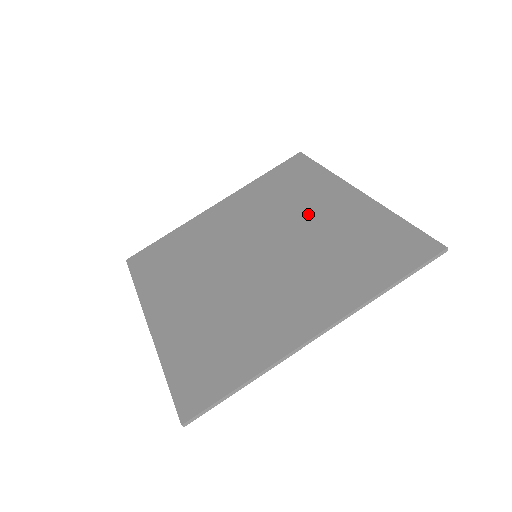
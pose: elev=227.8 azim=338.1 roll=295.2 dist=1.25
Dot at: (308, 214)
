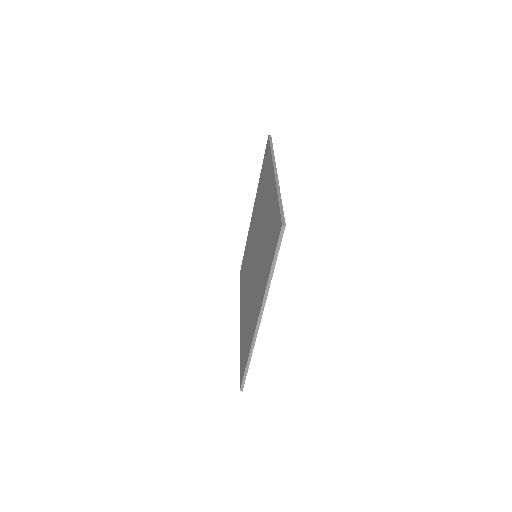
Dot at: (264, 208)
